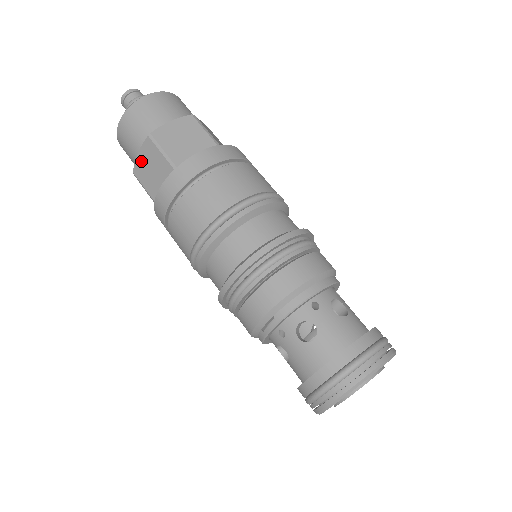
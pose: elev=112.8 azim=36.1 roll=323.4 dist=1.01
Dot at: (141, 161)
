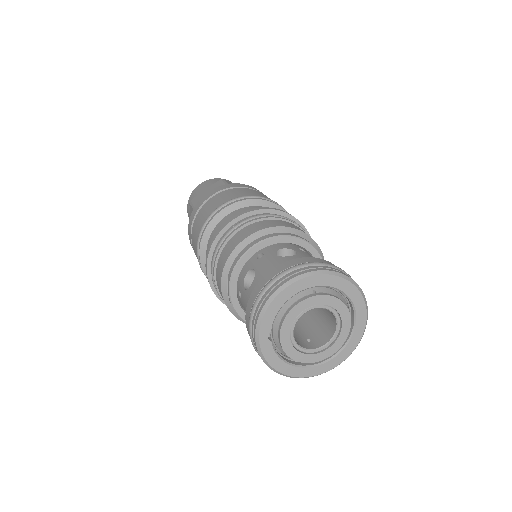
Dot at: occluded
